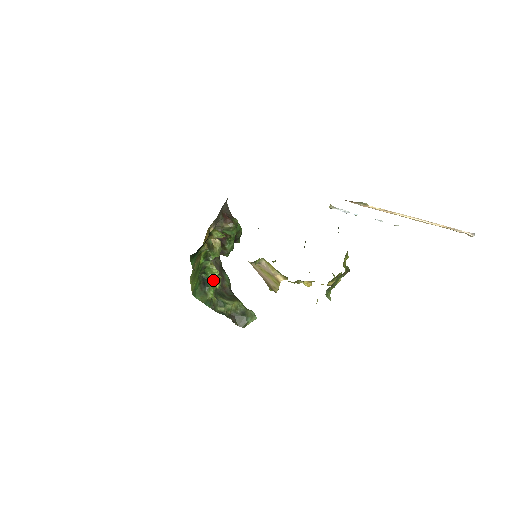
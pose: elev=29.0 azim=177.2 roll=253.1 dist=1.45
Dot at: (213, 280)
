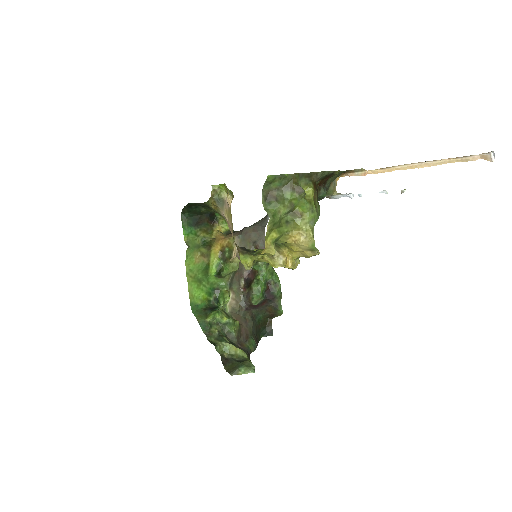
Dot at: (224, 313)
